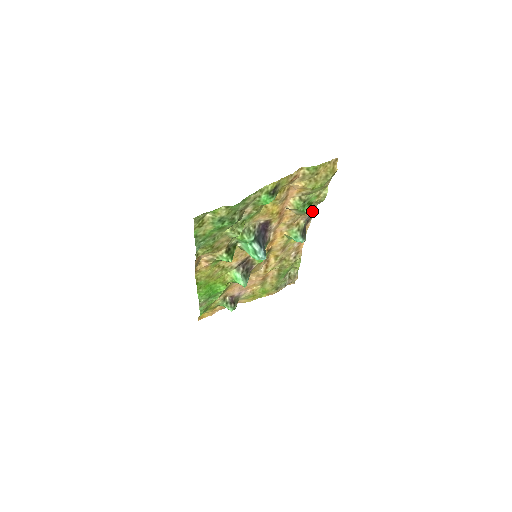
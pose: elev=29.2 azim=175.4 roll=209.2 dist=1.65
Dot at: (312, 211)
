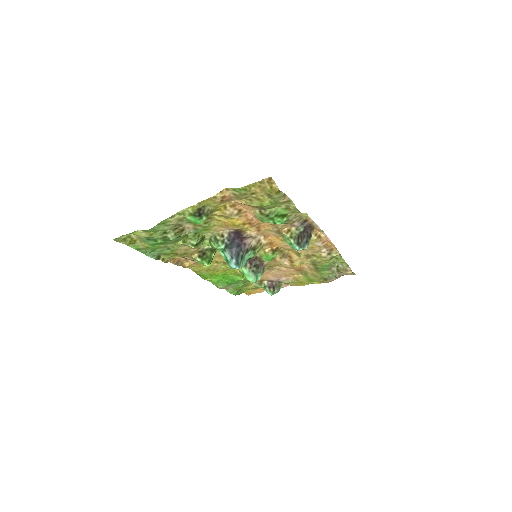
Dot at: (303, 218)
